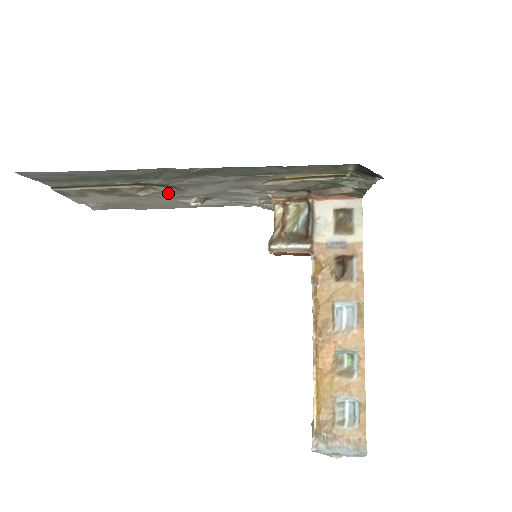
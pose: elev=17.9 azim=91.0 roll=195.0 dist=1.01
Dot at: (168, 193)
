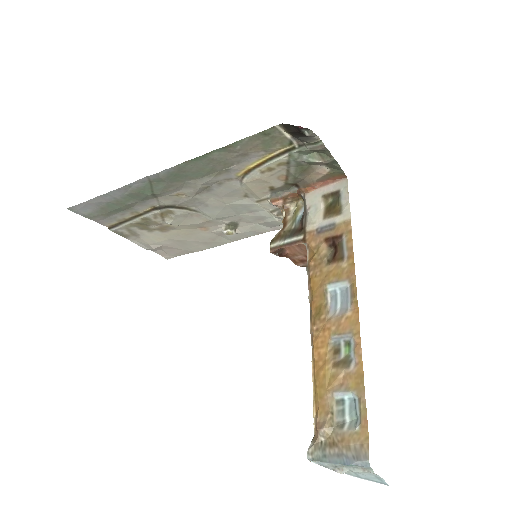
Dot at: (189, 218)
